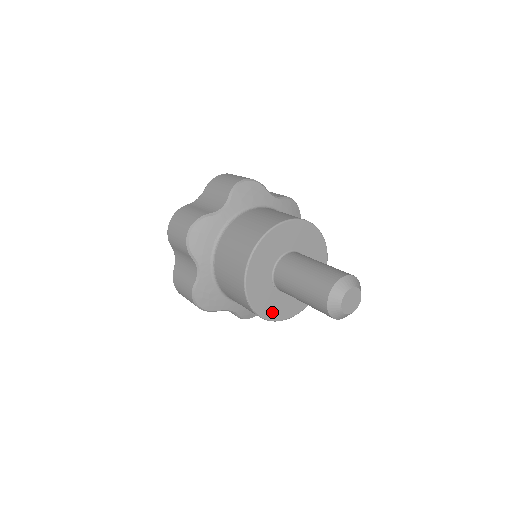
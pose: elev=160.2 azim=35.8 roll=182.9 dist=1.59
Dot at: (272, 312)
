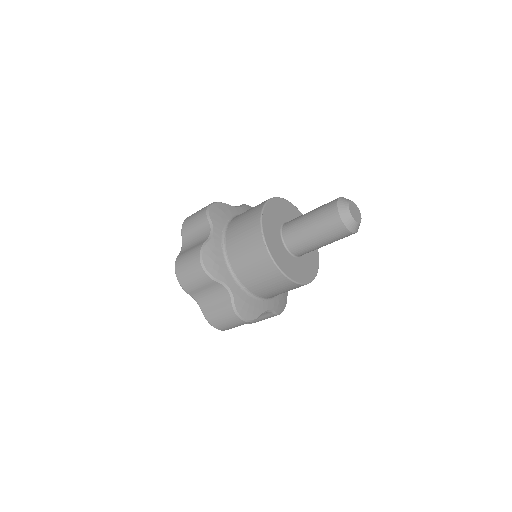
Dot at: (278, 259)
